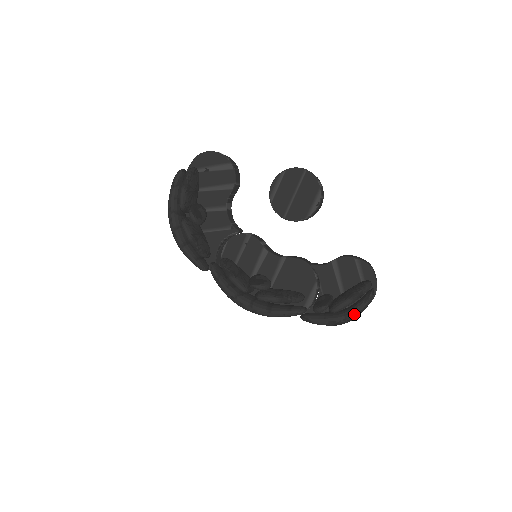
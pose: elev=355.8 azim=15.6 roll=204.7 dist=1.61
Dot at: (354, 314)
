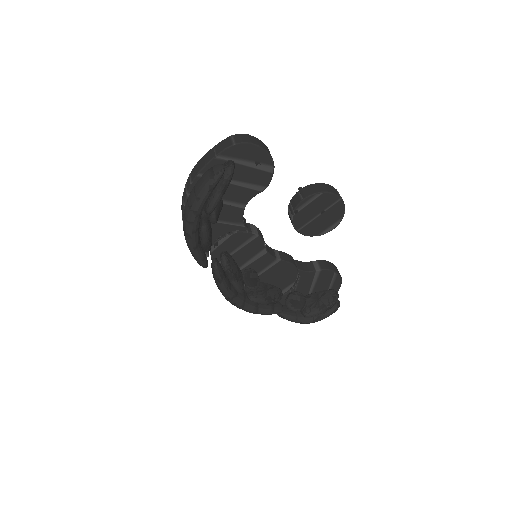
Dot at: (320, 320)
